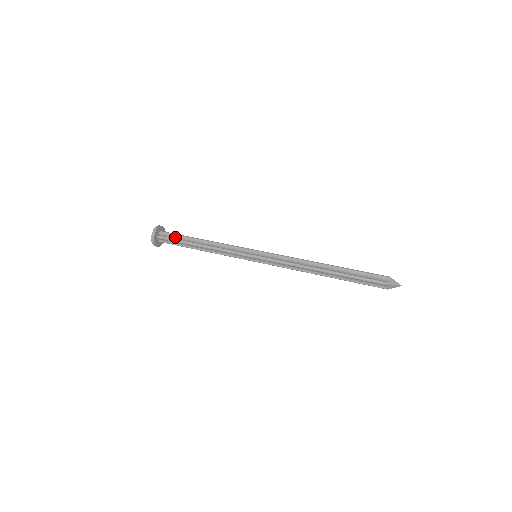
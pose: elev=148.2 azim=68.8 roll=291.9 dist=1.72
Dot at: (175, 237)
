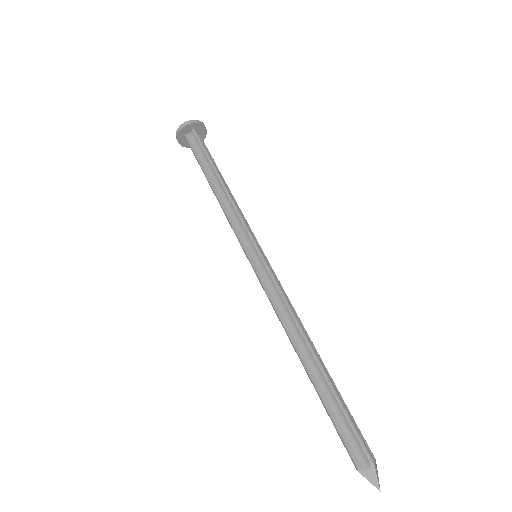
Dot at: (200, 151)
